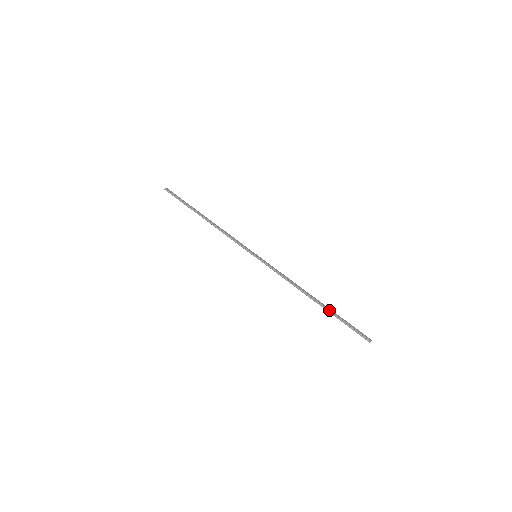
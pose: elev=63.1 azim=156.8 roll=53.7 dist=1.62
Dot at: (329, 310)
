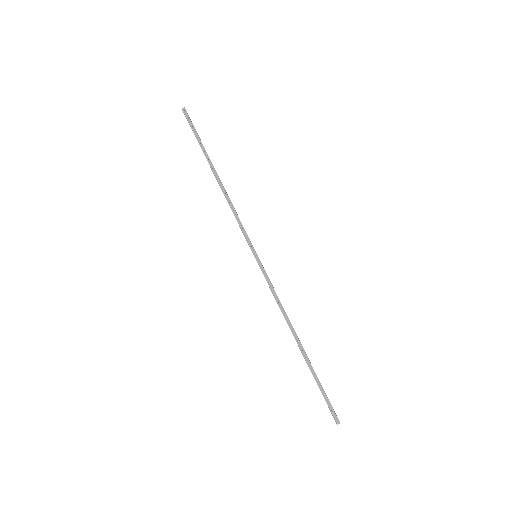
Dot at: (308, 366)
